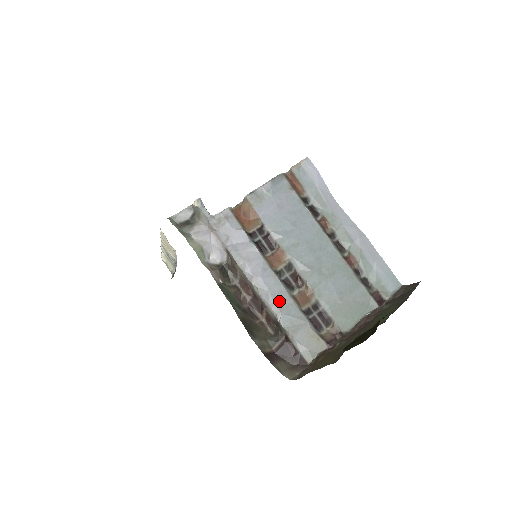
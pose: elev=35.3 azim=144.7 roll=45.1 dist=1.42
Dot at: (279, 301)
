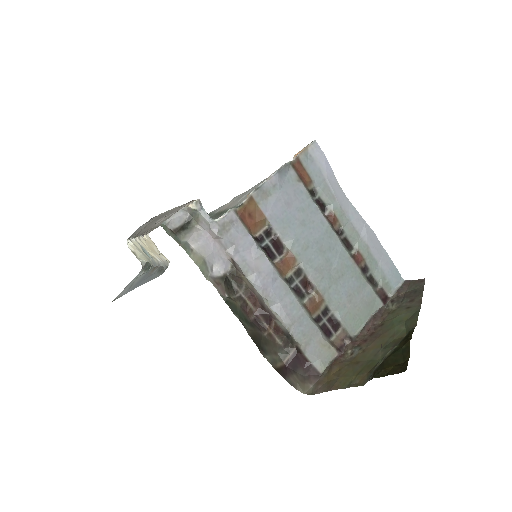
Dot at: (291, 313)
